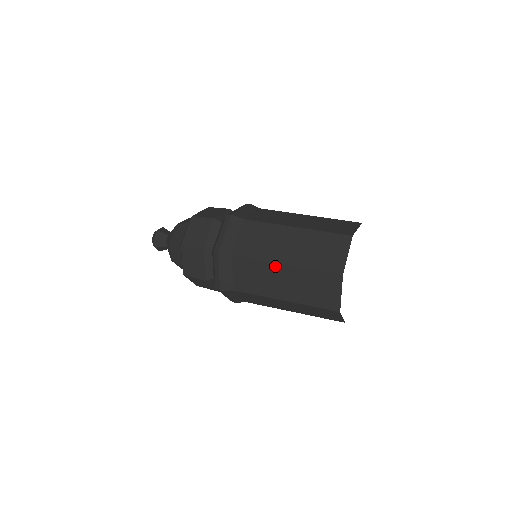
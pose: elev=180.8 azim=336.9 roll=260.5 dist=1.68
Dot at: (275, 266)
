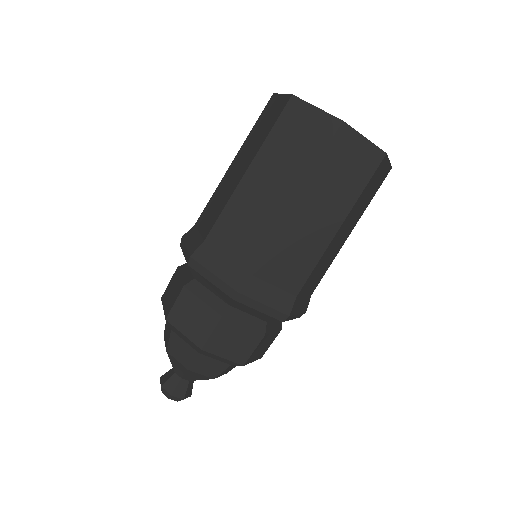
Dot at: (243, 185)
